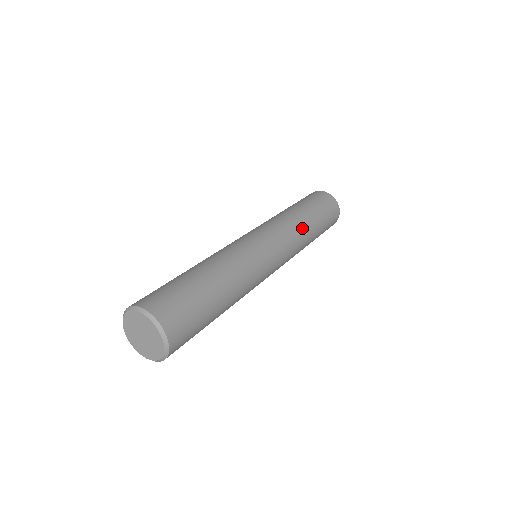
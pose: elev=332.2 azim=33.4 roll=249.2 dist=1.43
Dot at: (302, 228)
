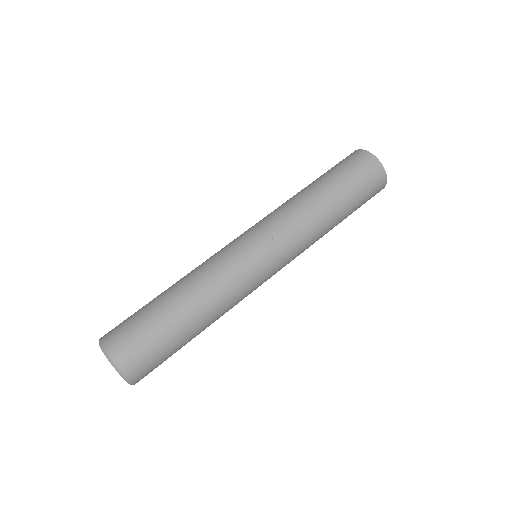
Dot at: (316, 220)
